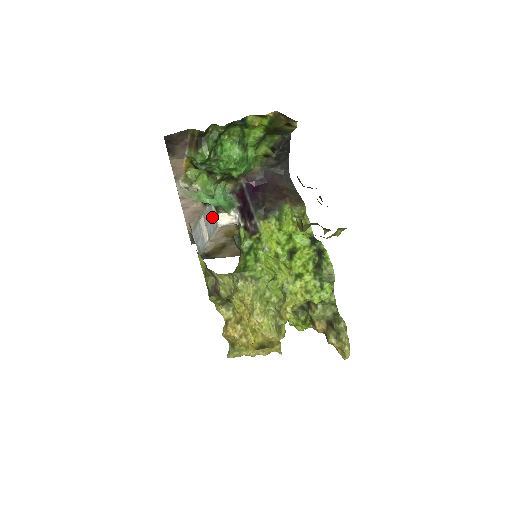
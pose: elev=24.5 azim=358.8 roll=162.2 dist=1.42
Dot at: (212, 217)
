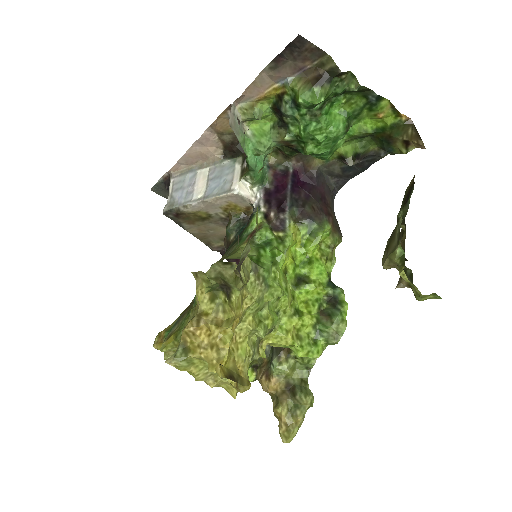
Dot at: (228, 176)
